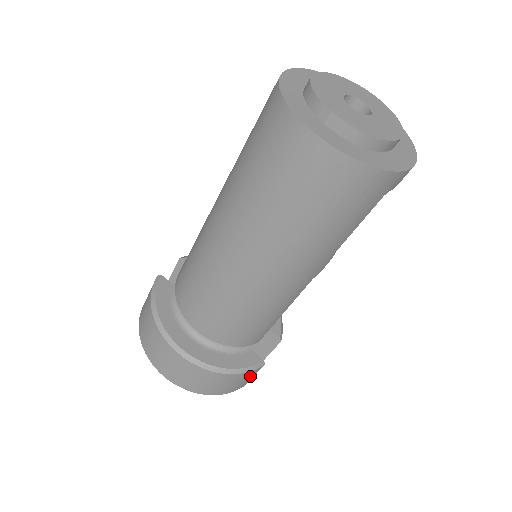
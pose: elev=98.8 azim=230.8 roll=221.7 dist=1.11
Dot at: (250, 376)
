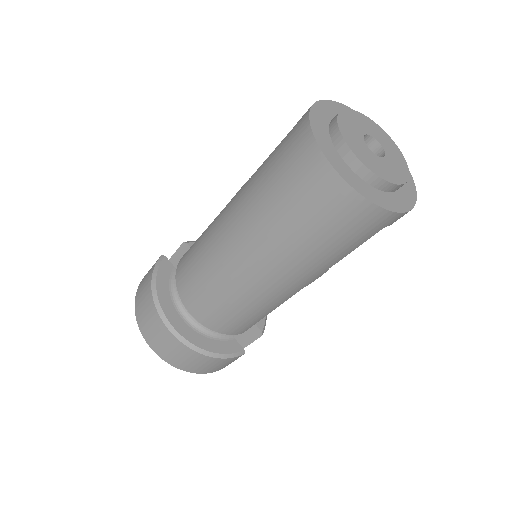
Dot at: (229, 362)
